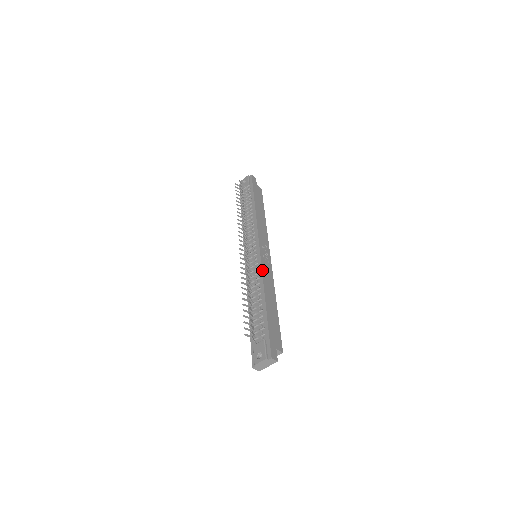
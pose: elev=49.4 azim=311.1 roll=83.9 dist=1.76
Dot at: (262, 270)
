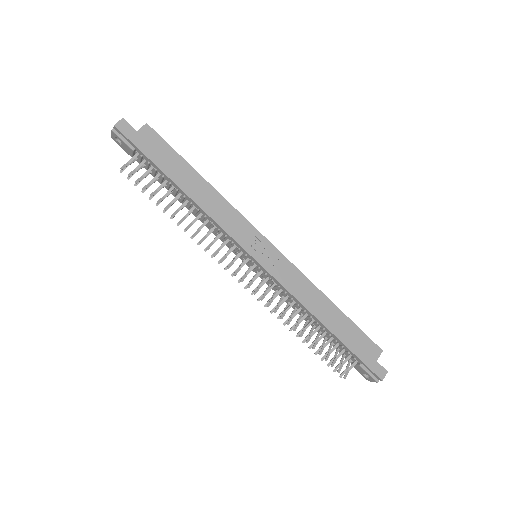
Dot at: (287, 290)
